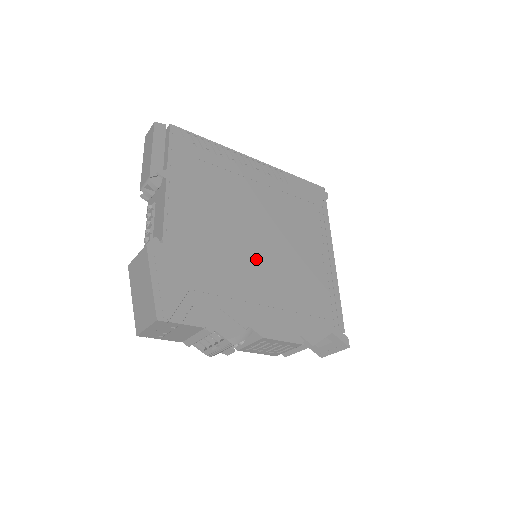
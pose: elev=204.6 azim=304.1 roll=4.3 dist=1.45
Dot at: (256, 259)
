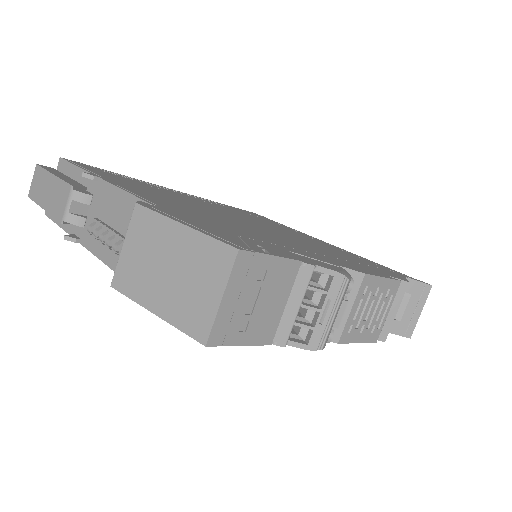
Dot at: (268, 232)
